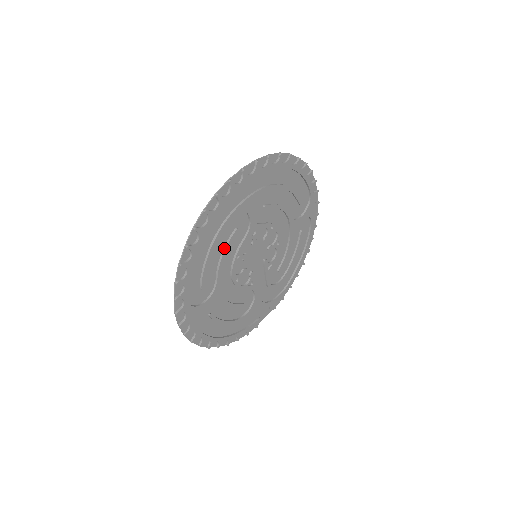
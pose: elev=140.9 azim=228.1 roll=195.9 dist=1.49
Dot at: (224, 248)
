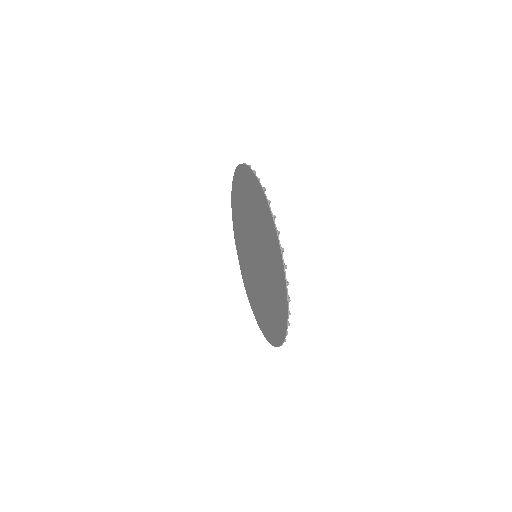
Dot at: occluded
